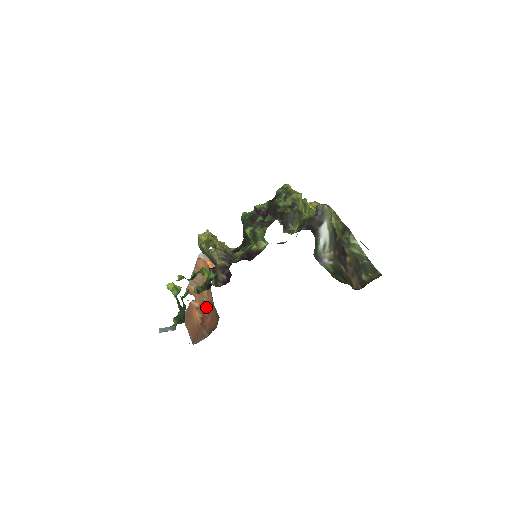
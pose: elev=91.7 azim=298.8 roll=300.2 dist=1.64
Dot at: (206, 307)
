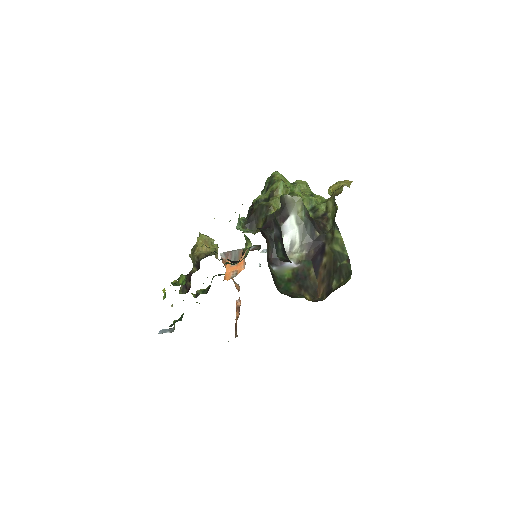
Dot at: (238, 307)
